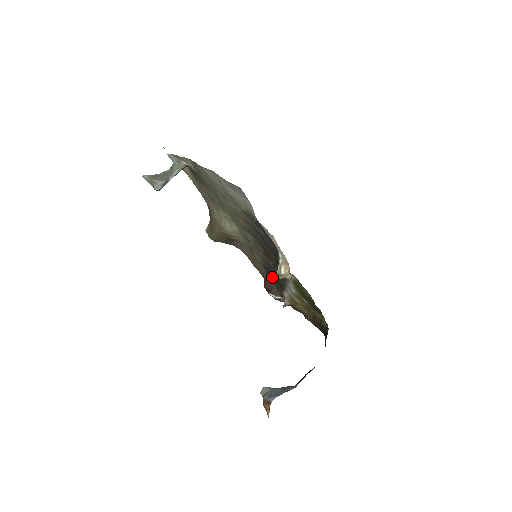
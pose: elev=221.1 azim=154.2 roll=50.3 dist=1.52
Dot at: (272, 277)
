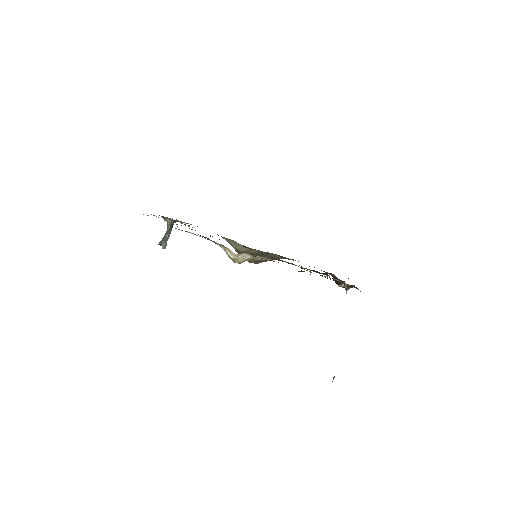
Dot at: occluded
